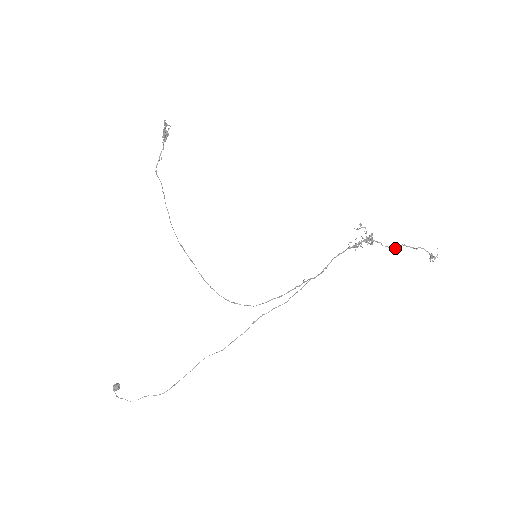
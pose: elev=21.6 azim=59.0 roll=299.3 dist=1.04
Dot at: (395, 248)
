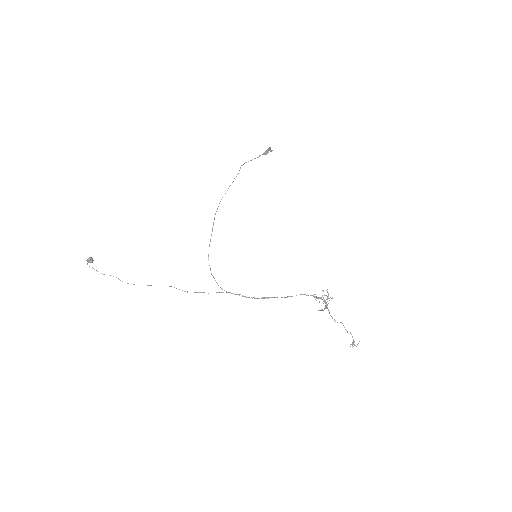
Dot at: occluded
